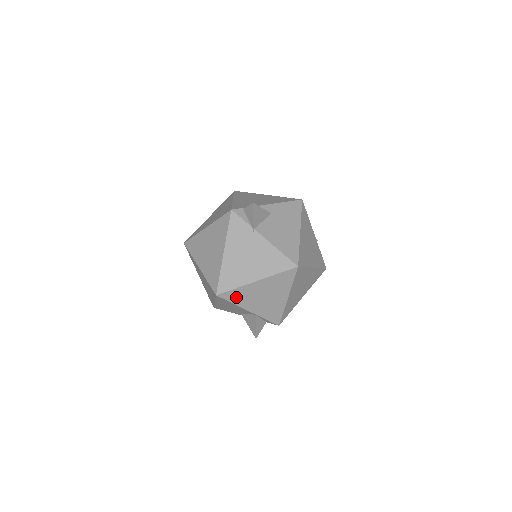
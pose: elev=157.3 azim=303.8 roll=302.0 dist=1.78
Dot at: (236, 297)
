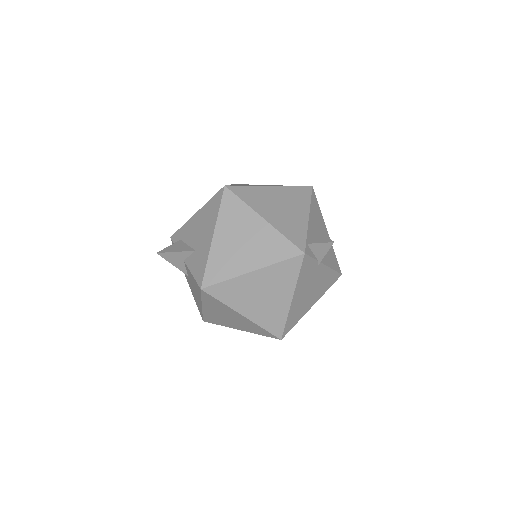
Dot at: occluded
